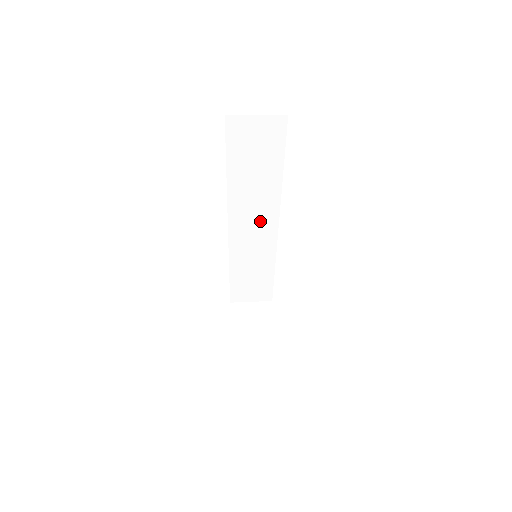
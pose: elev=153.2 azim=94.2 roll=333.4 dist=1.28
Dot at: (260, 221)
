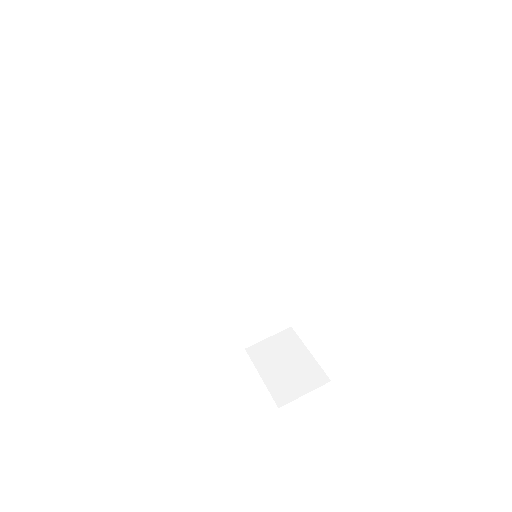
Dot at: (242, 222)
